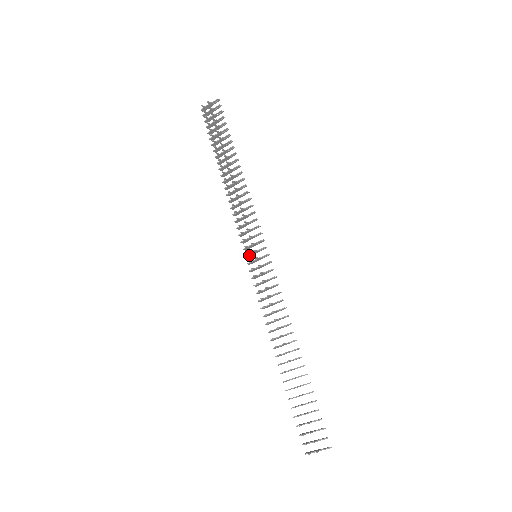
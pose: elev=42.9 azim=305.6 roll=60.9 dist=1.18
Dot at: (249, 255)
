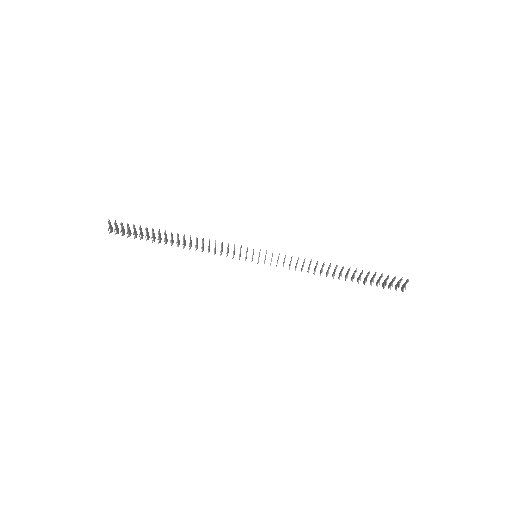
Dot at: occluded
